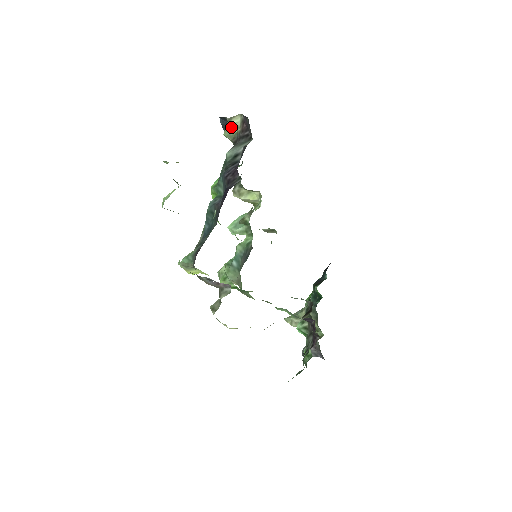
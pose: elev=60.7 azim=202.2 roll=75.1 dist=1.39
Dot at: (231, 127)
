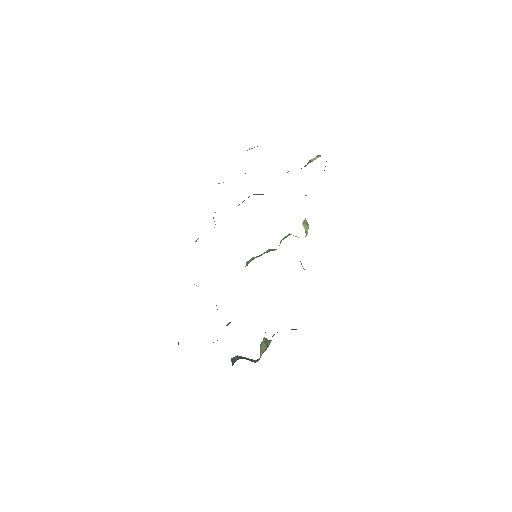
Dot at: (310, 160)
